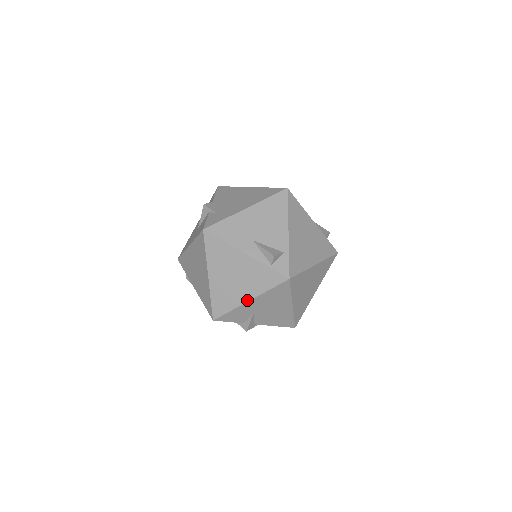
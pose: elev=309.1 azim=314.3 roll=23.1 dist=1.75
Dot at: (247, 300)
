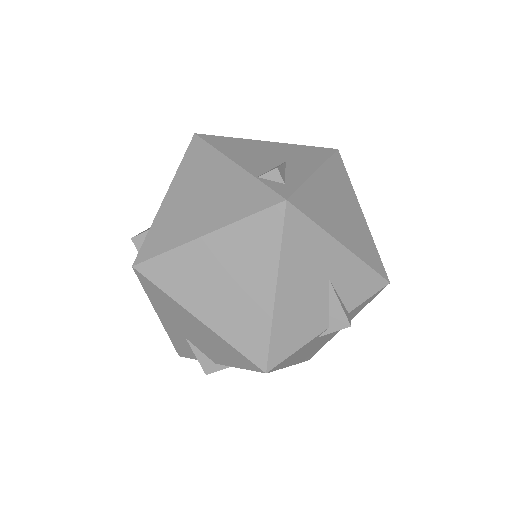
Dot at: (159, 316)
